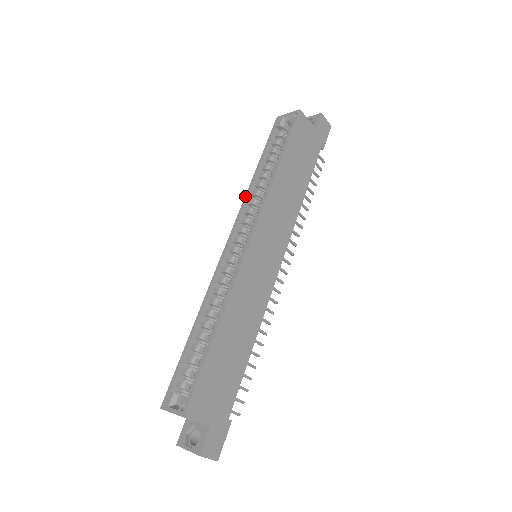
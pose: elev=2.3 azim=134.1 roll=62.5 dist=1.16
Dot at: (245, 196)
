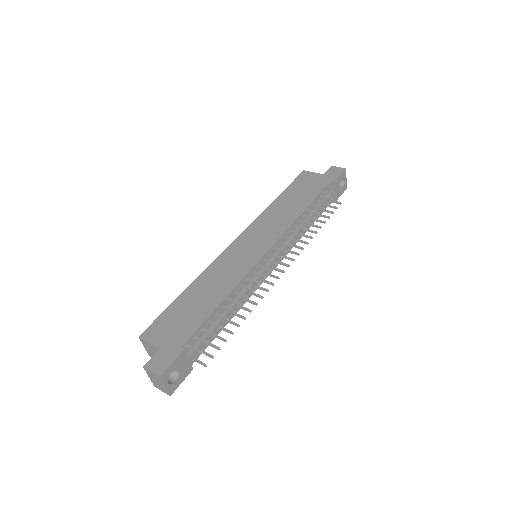
Dot at: occluded
